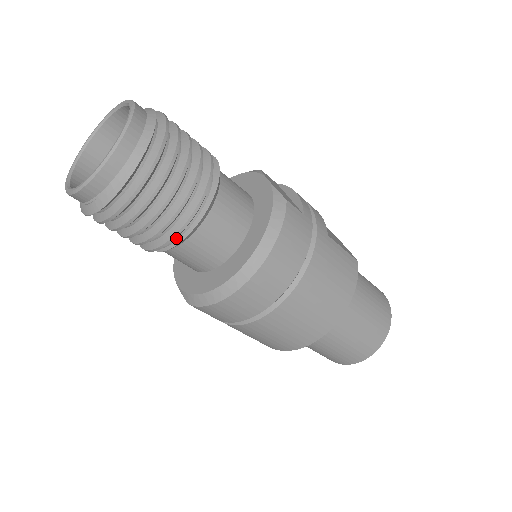
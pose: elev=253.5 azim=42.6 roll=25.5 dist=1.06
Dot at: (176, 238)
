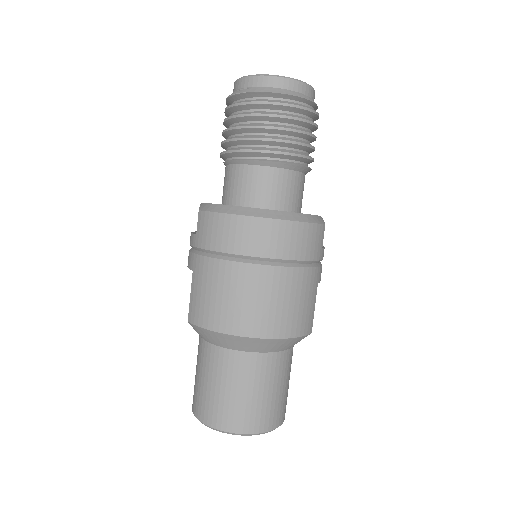
Dot at: (255, 157)
